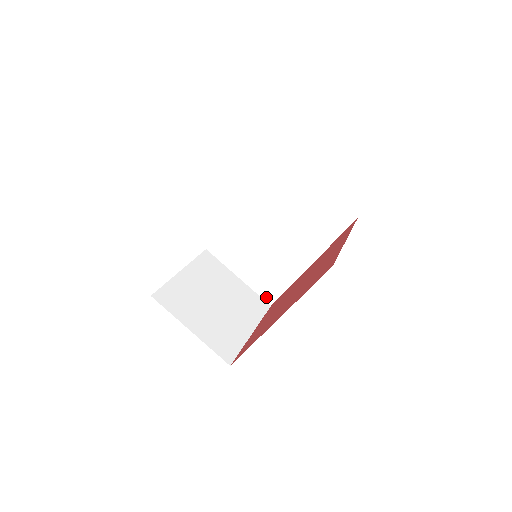
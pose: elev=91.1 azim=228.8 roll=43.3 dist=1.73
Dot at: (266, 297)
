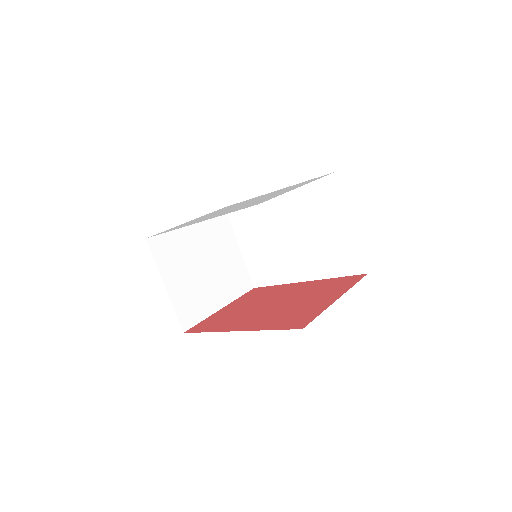
Dot at: (254, 279)
